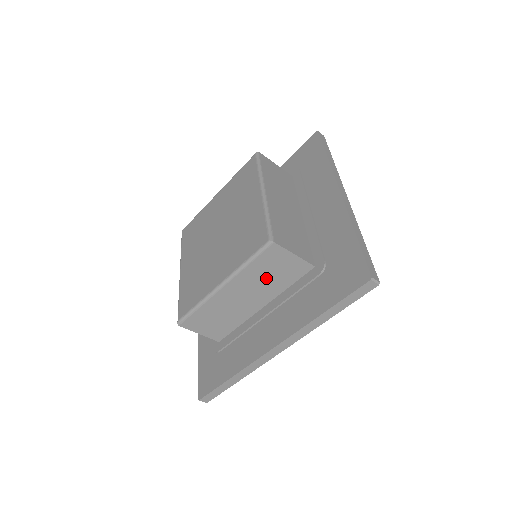
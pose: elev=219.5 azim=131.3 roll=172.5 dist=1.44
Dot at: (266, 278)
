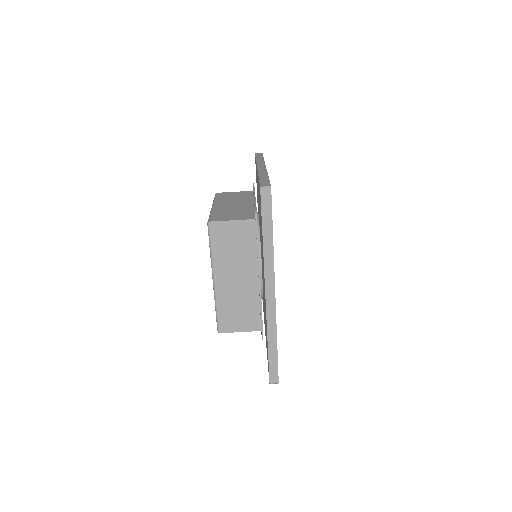
Dot at: (234, 252)
